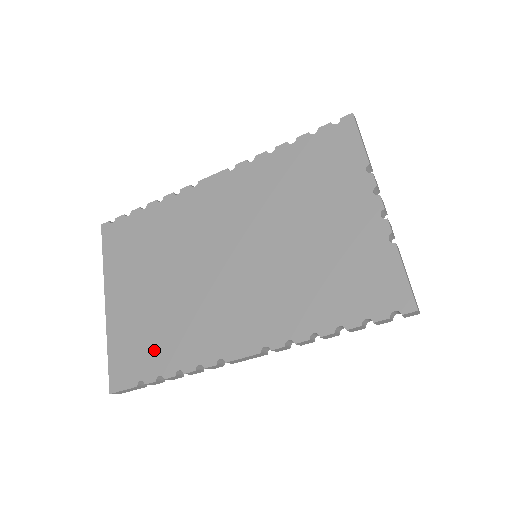
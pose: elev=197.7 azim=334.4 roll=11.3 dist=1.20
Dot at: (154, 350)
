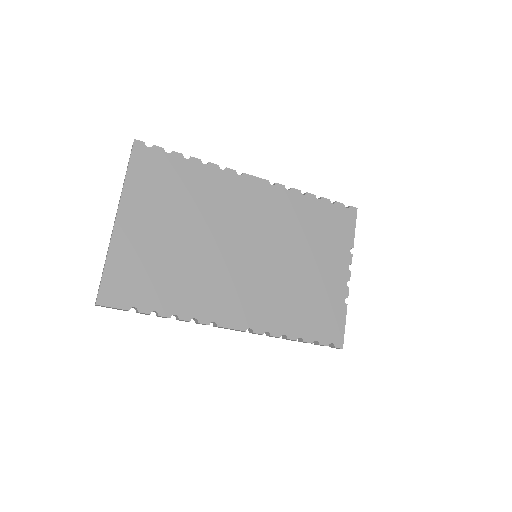
Dot at: (157, 288)
